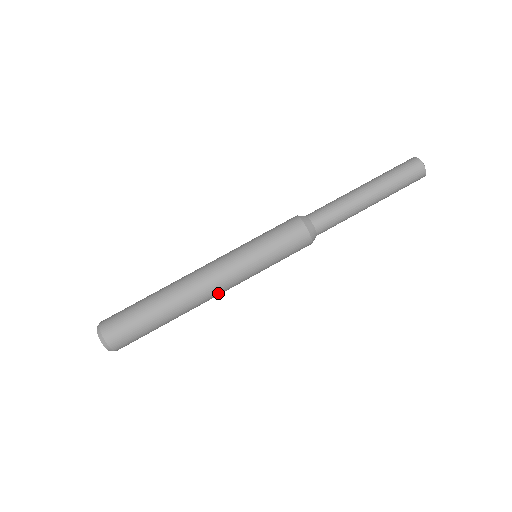
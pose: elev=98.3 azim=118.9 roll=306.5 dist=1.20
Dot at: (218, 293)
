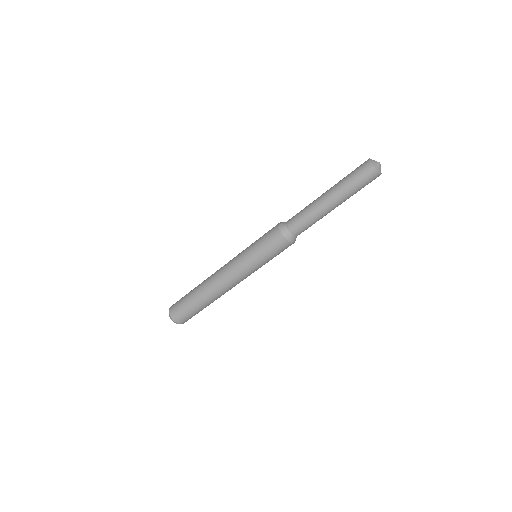
Dot at: (234, 285)
